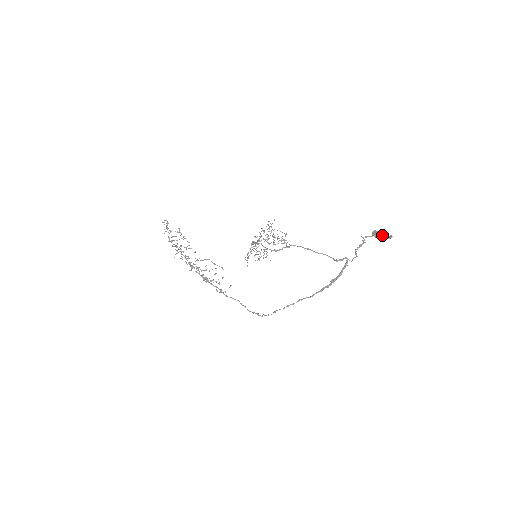
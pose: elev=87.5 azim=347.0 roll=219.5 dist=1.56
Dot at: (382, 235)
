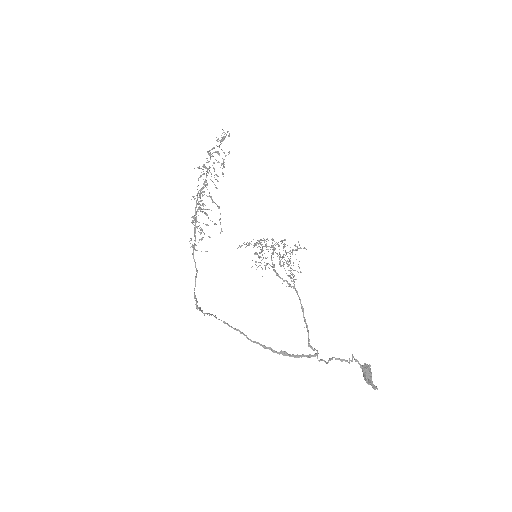
Dot at: (370, 377)
